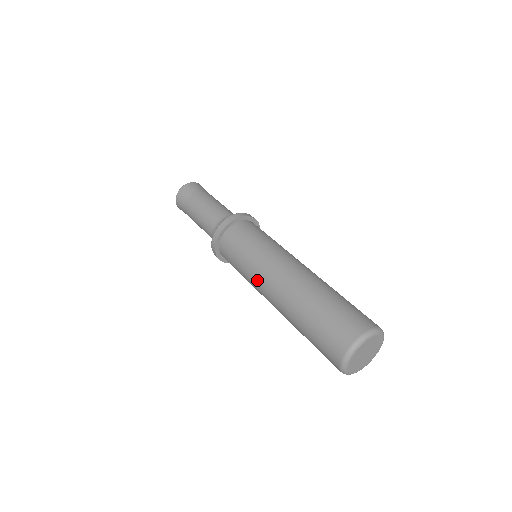
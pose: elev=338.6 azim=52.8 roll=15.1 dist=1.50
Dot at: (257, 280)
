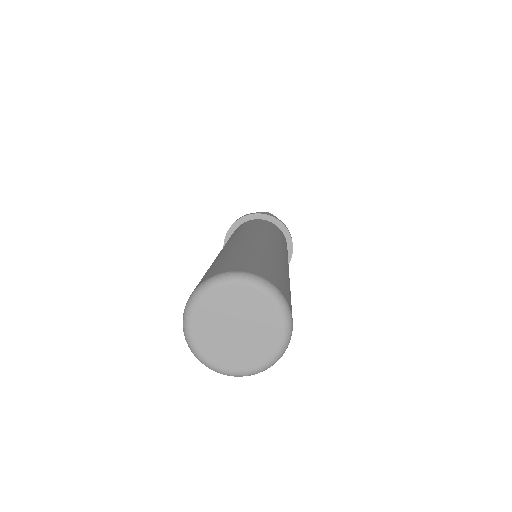
Dot at: occluded
